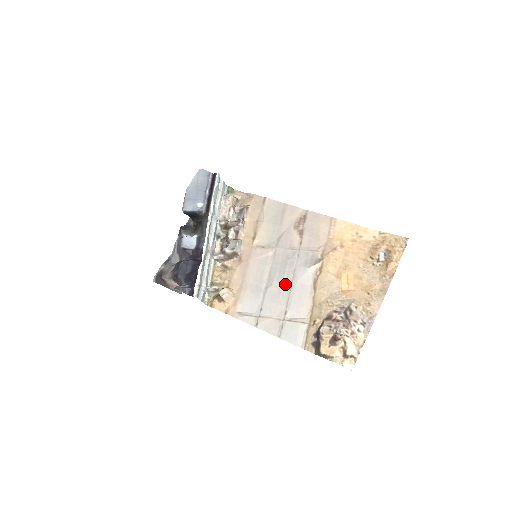
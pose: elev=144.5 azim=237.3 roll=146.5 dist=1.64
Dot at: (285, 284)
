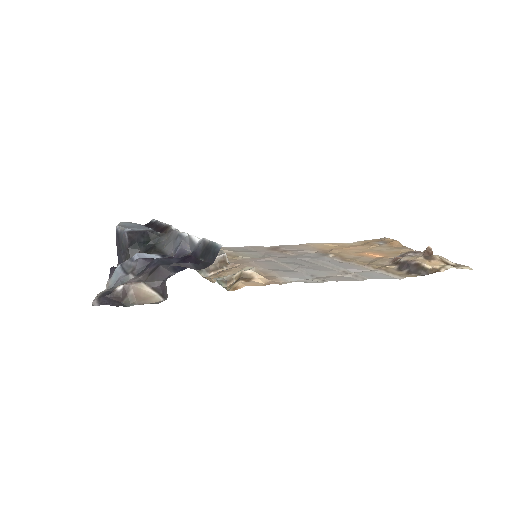
Dot at: (314, 264)
